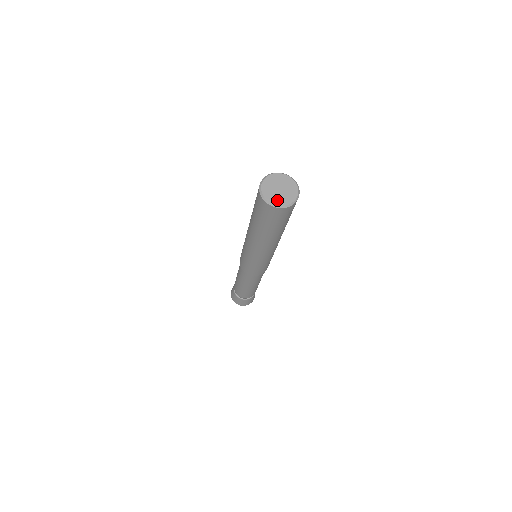
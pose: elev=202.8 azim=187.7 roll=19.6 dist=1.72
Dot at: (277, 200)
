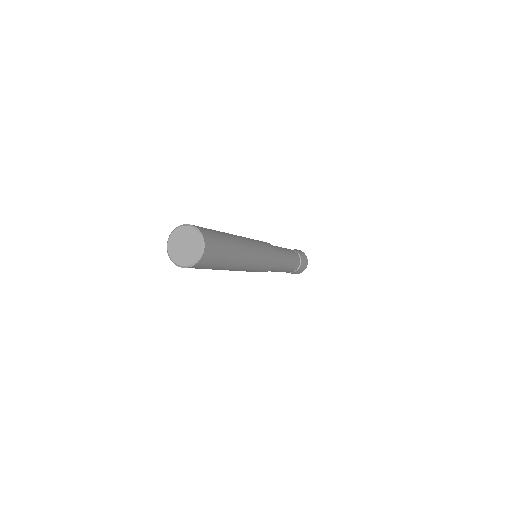
Dot at: (180, 259)
